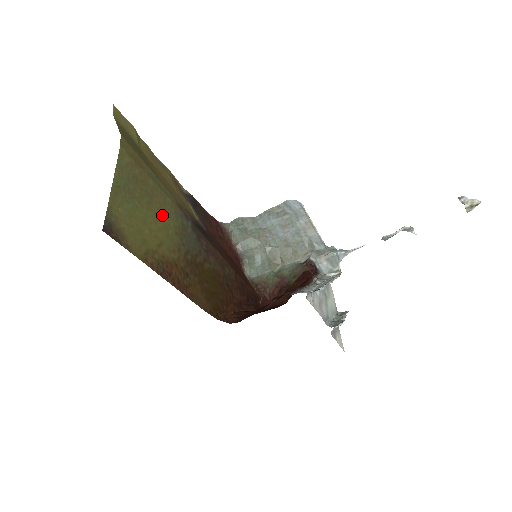
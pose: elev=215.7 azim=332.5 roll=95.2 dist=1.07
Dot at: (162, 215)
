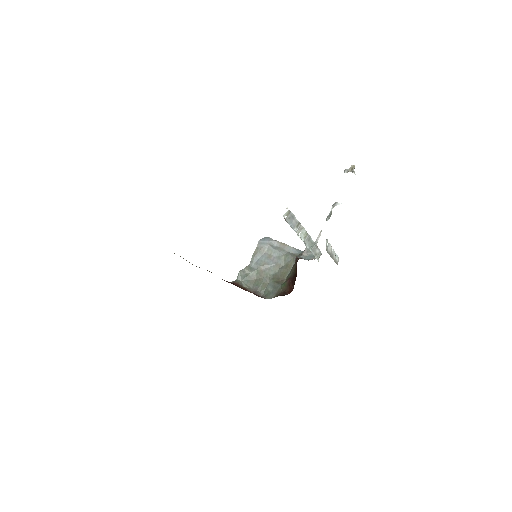
Dot at: occluded
